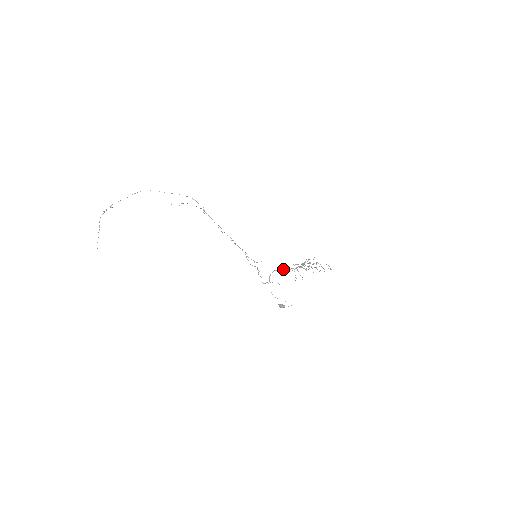
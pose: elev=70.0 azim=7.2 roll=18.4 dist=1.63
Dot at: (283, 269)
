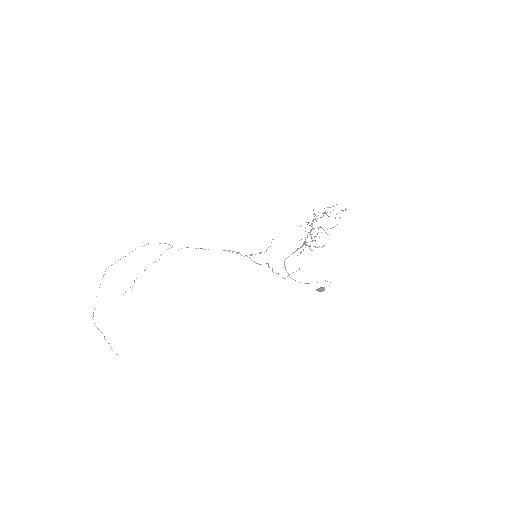
Dot at: occluded
